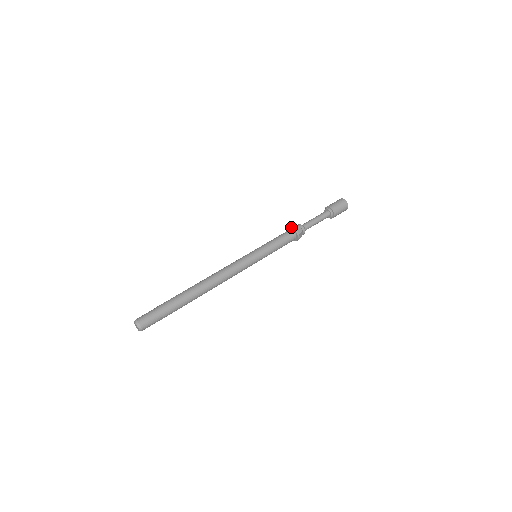
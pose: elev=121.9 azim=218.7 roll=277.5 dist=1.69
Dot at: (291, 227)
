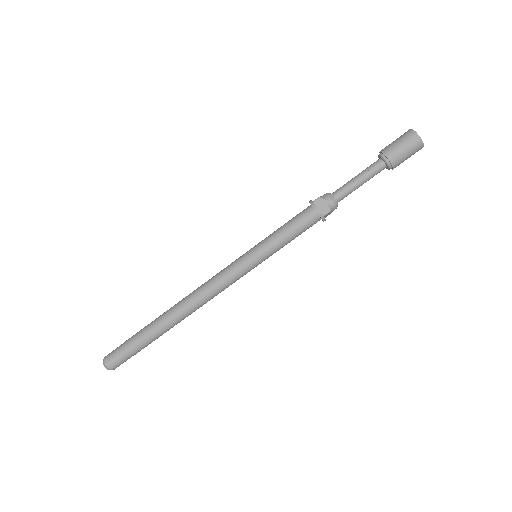
Dot at: occluded
